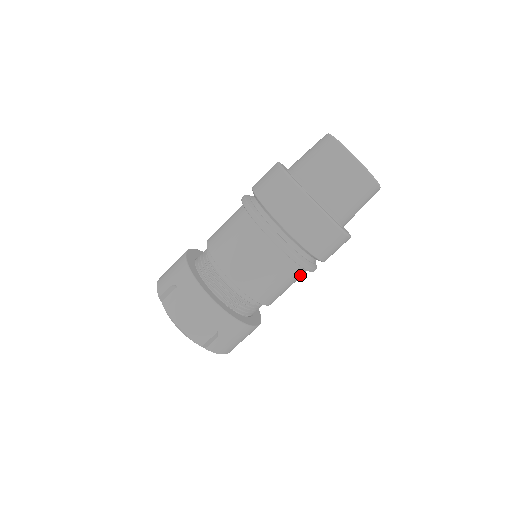
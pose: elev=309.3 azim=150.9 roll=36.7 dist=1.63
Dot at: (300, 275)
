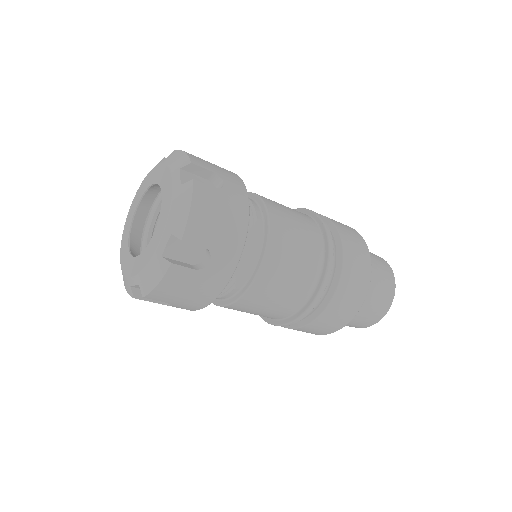
Dot at: (311, 273)
